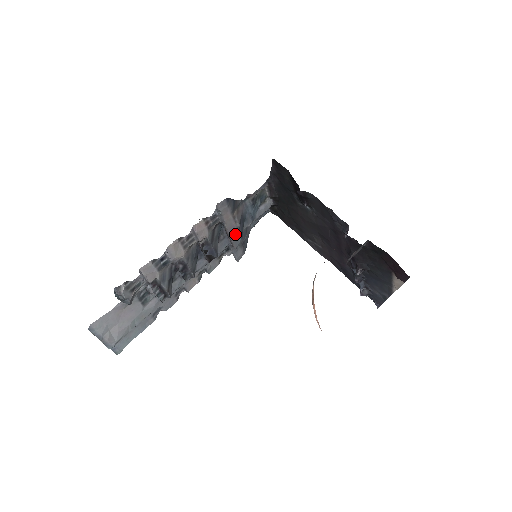
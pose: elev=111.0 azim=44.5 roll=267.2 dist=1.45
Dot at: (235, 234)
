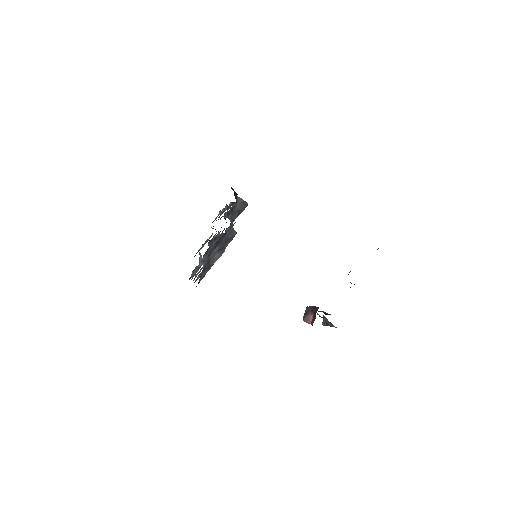
Dot at: (226, 246)
